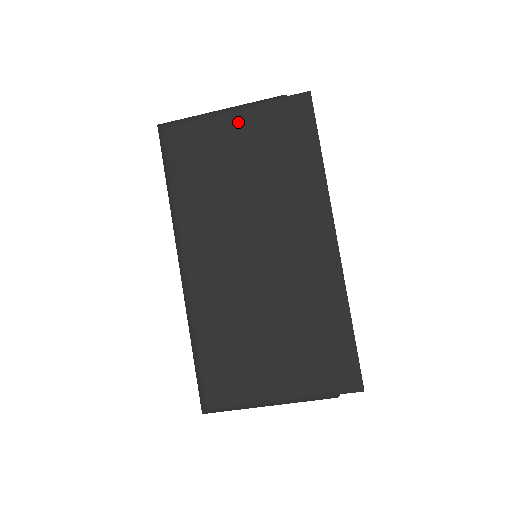
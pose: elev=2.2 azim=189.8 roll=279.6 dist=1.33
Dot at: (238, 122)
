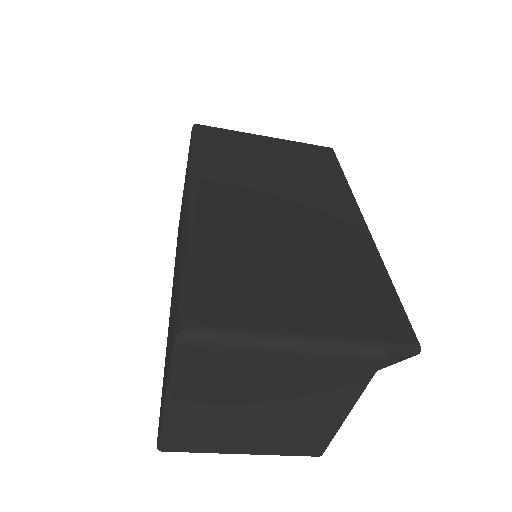
Dot at: (271, 142)
